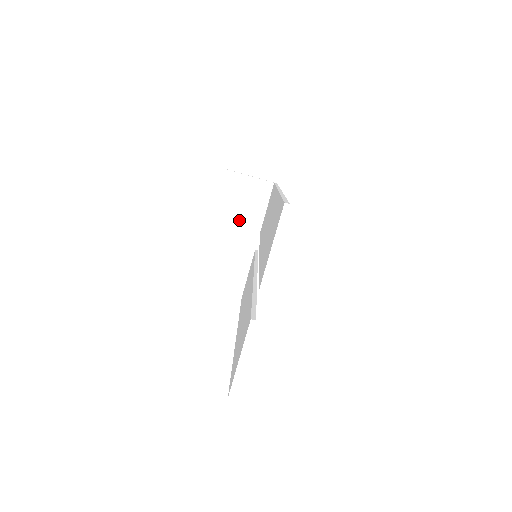
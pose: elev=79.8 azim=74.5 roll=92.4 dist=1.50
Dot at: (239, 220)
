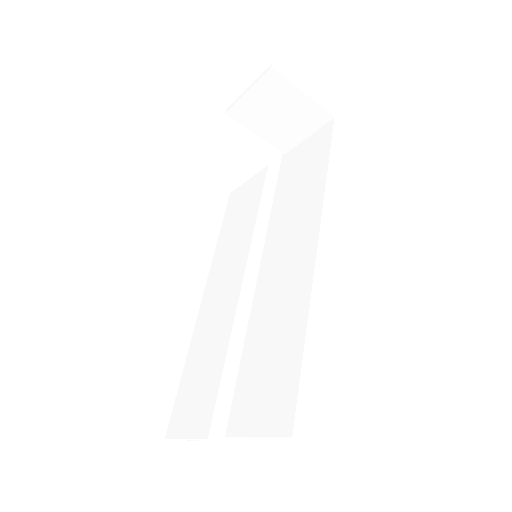
Dot at: (264, 133)
